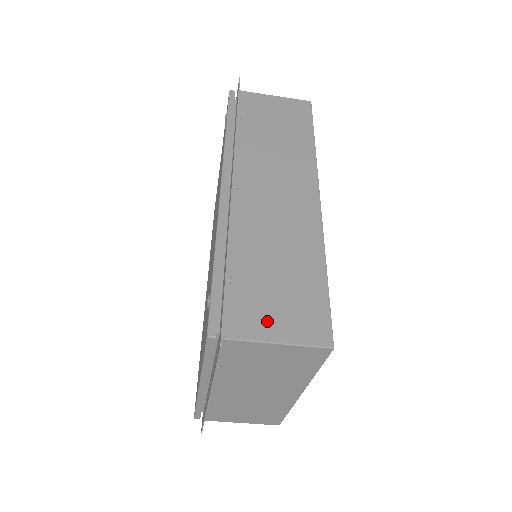
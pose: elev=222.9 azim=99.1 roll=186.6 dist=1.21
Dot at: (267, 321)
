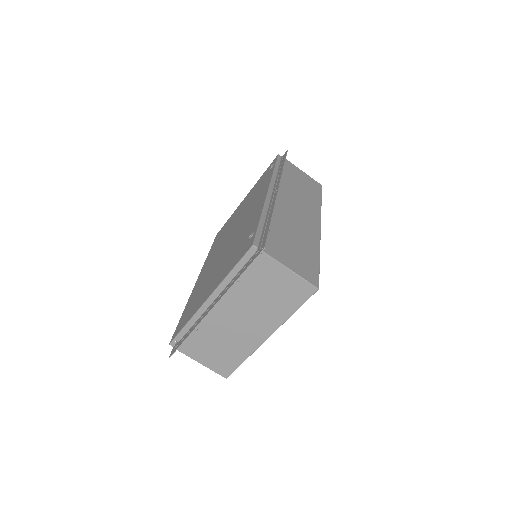
Dot at: (286, 257)
